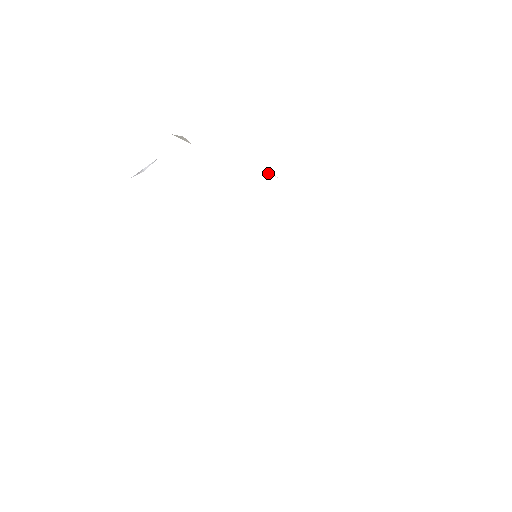
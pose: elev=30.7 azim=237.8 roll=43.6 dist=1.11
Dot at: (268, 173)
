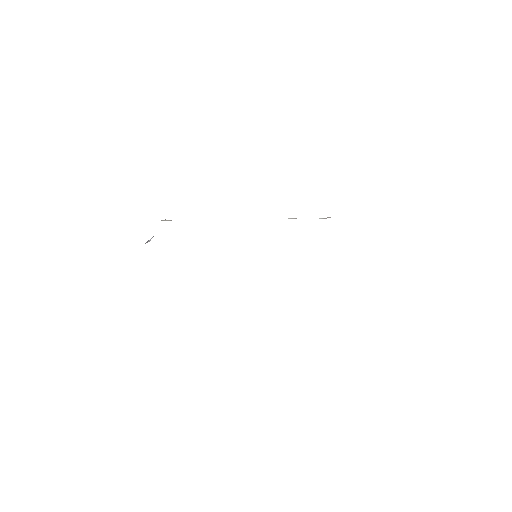
Dot at: occluded
